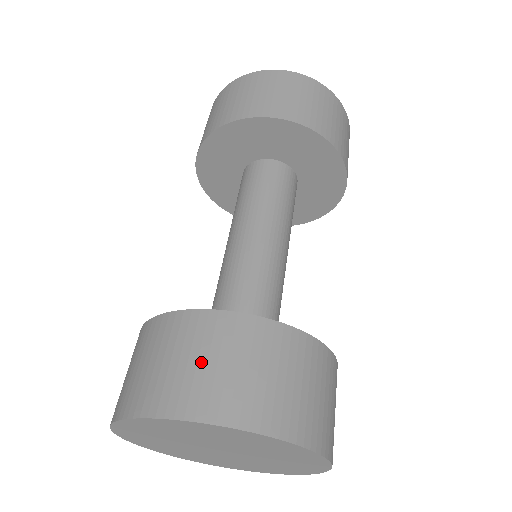
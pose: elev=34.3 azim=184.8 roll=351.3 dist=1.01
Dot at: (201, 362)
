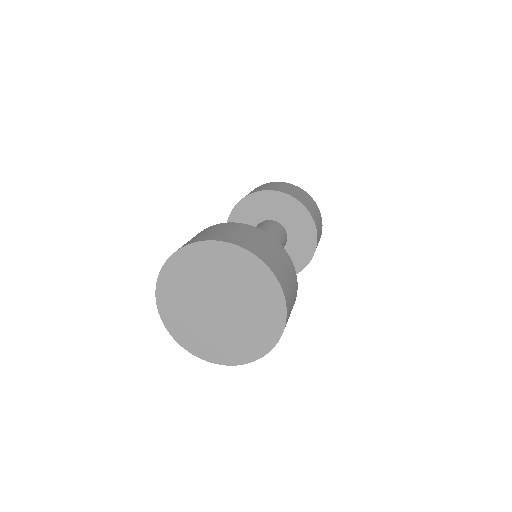
Dot at: occluded
